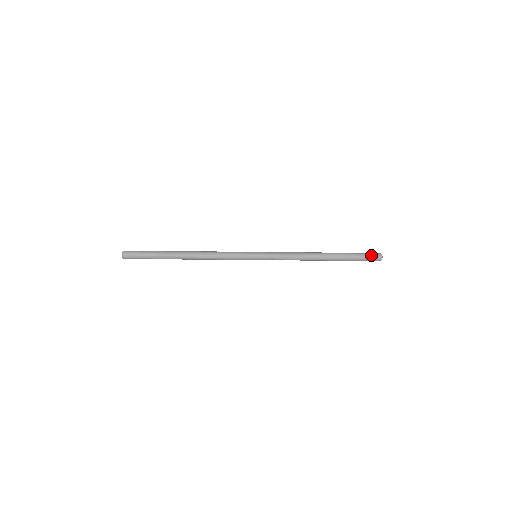
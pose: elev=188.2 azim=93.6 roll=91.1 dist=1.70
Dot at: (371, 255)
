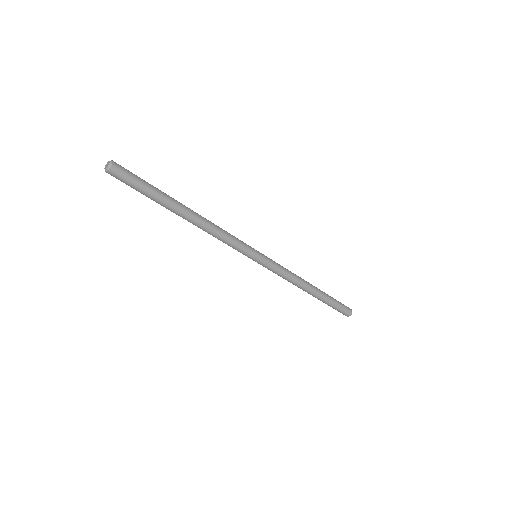
Dot at: occluded
